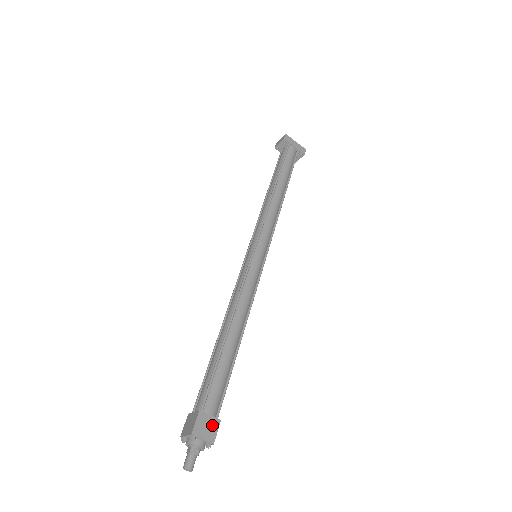
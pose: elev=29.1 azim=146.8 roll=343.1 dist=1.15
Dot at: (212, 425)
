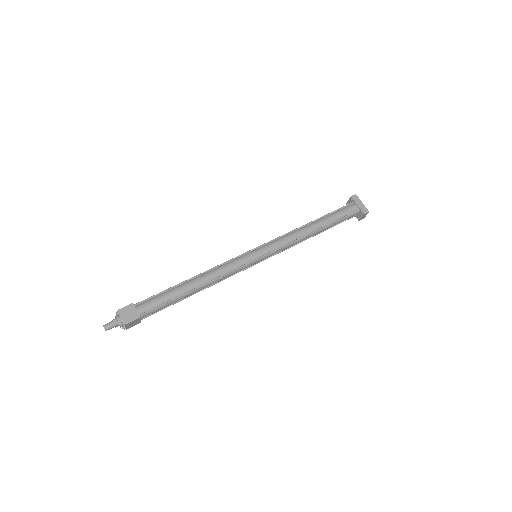
Dot at: (133, 315)
